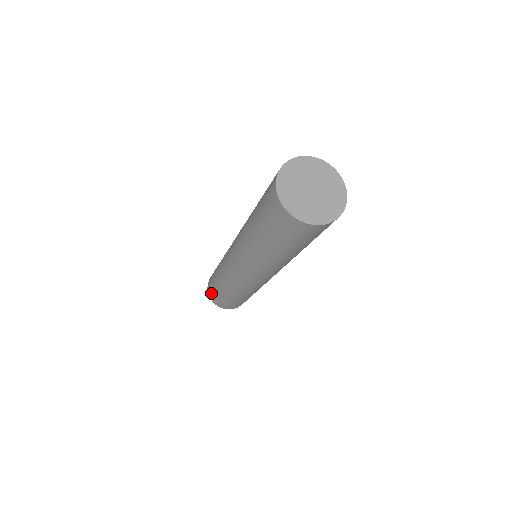
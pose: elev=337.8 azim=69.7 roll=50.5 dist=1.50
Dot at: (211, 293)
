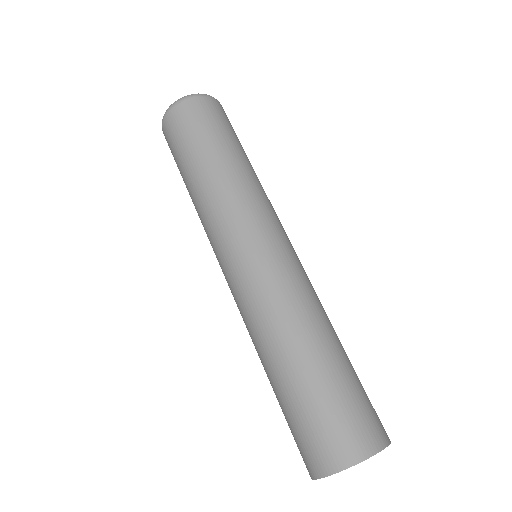
Dot at: occluded
